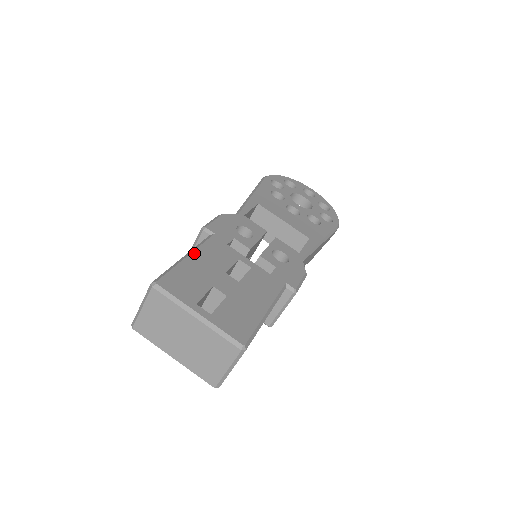
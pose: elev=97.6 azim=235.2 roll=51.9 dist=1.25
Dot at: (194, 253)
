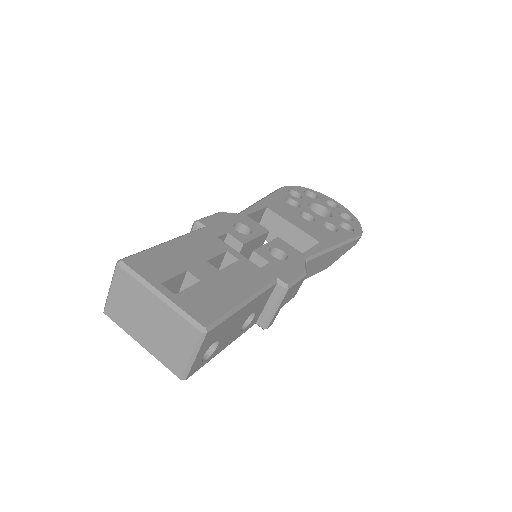
Dot at: (176, 240)
